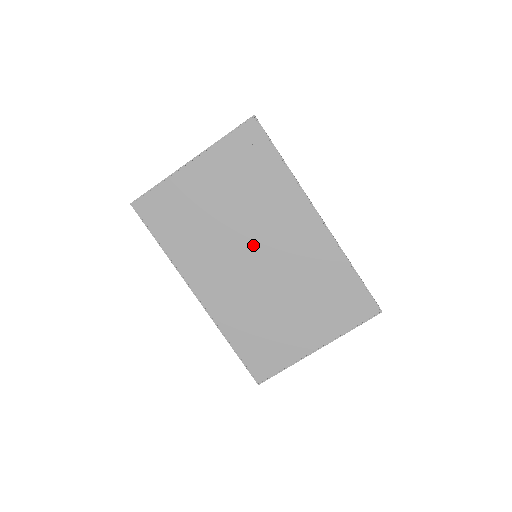
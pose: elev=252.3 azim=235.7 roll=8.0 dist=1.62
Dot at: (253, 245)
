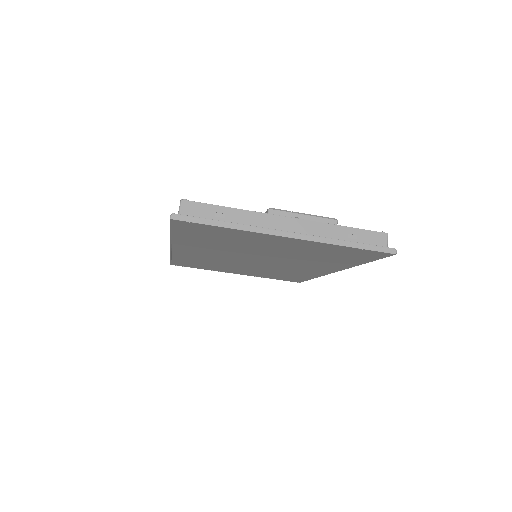
Dot at: (263, 260)
